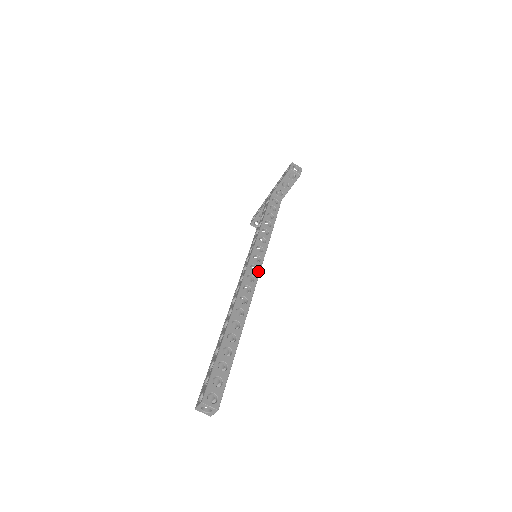
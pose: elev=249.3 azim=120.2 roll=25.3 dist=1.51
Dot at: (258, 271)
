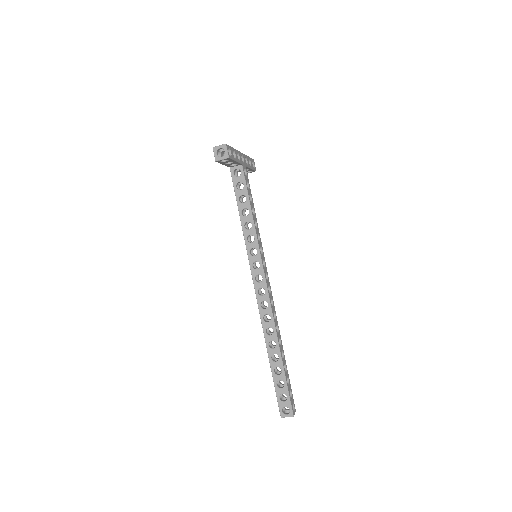
Dot at: (263, 279)
